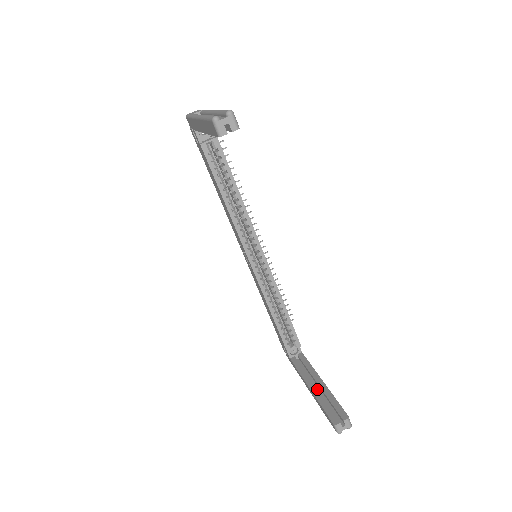
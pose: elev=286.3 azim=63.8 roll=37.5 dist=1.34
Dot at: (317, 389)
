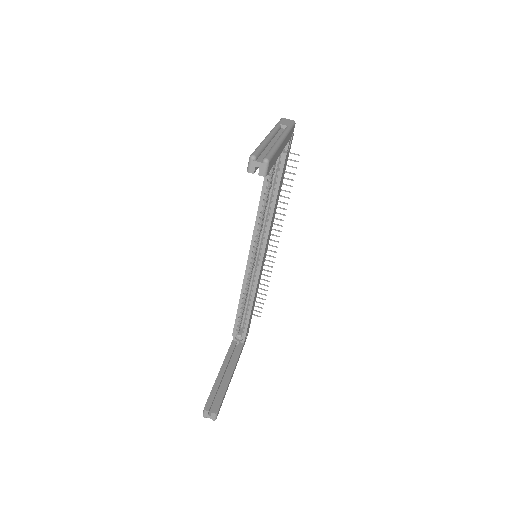
Dot at: (222, 377)
